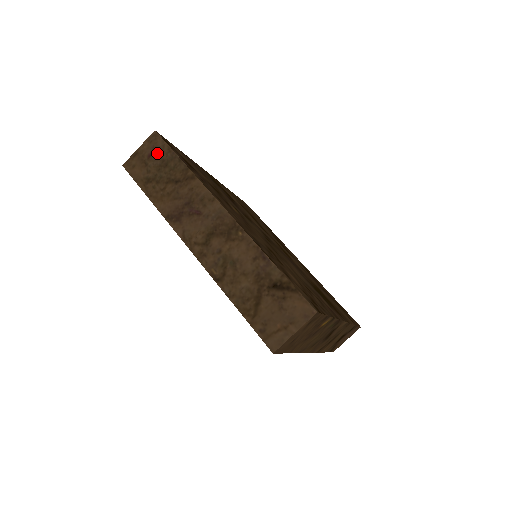
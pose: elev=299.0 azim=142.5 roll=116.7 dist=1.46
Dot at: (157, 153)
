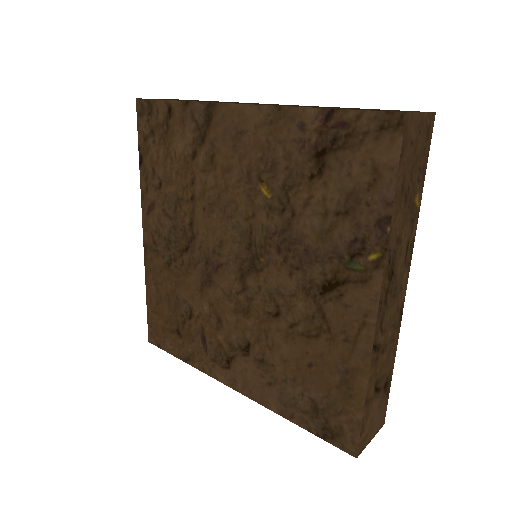
Dot at: occluded
